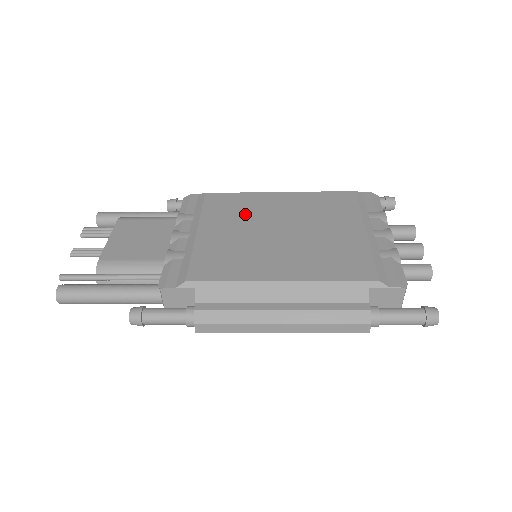
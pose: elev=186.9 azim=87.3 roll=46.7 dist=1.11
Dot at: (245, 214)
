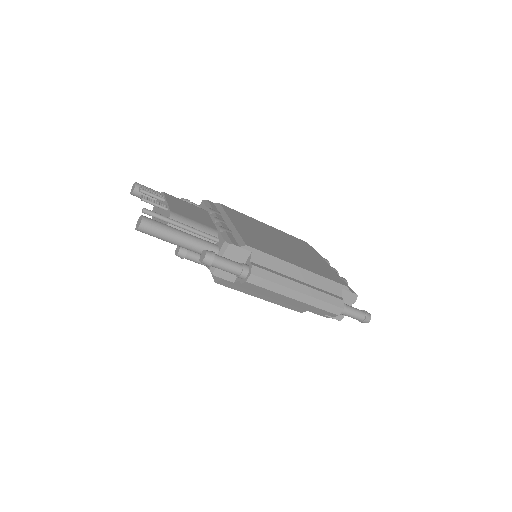
Dot at: (254, 226)
